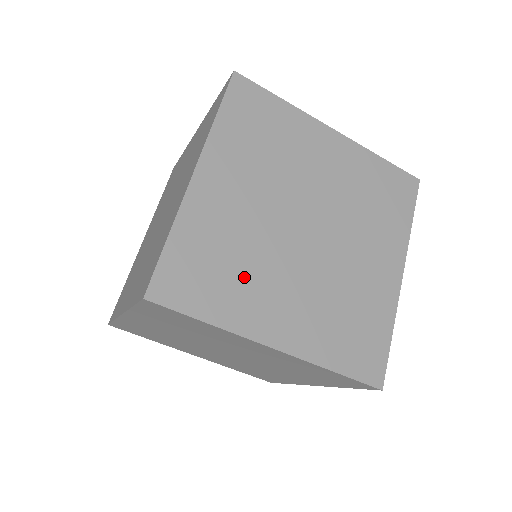
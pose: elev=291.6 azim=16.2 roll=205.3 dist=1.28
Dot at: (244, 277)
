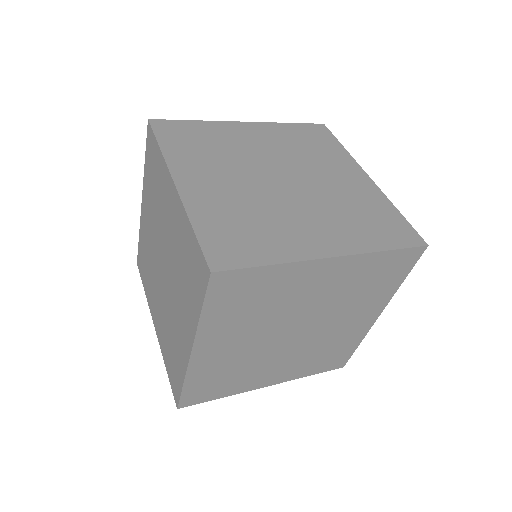
Dot at: (208, 156)
